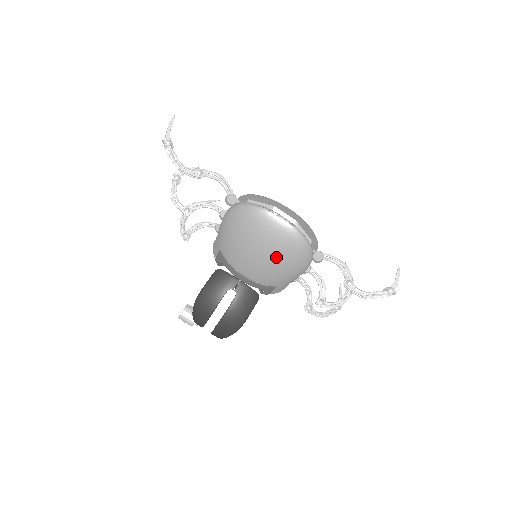
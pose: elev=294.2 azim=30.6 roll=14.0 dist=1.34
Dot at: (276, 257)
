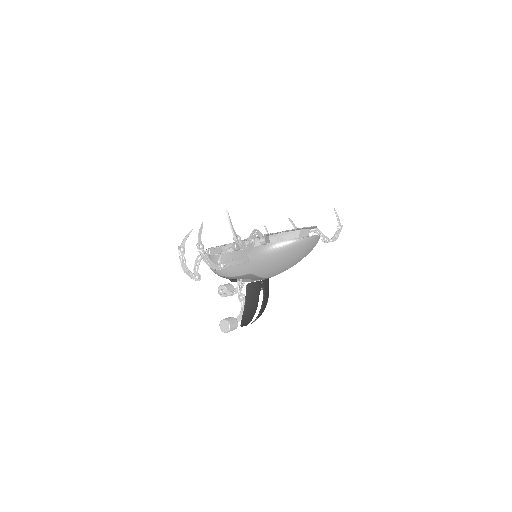
Dot at: occluded
